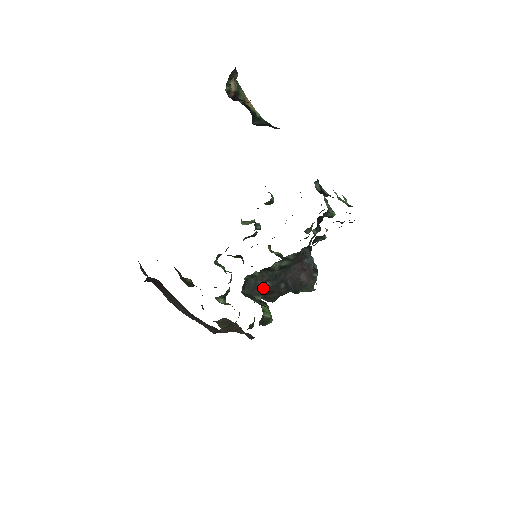
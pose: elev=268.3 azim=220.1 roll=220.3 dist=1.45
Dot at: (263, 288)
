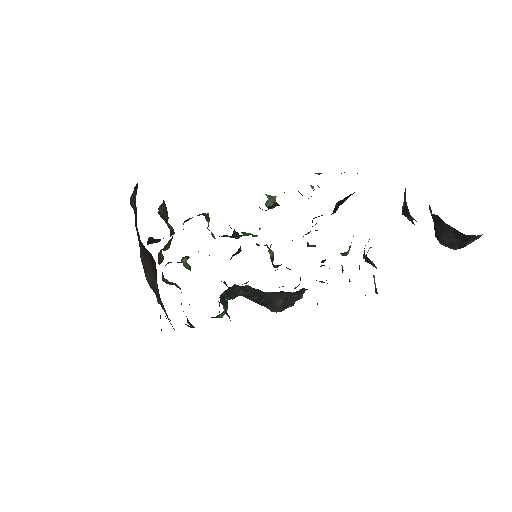
Dot at: (239, 294)
